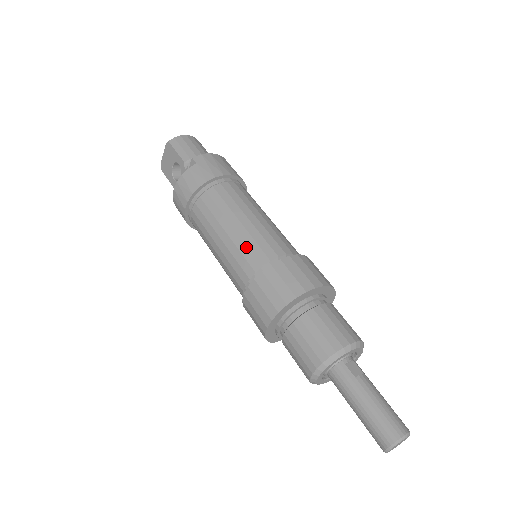
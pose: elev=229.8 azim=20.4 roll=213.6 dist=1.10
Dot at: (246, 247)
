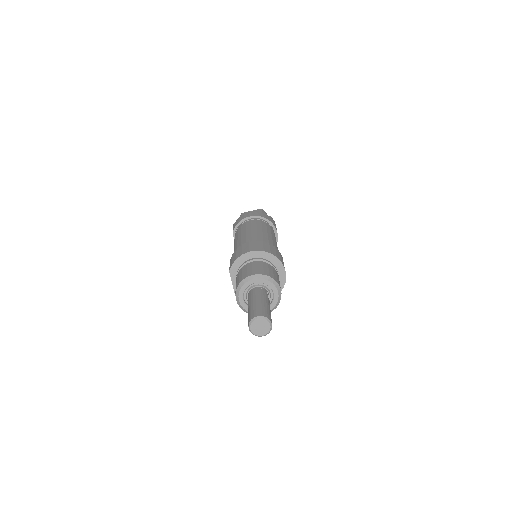
Dot at: (268, 238)
